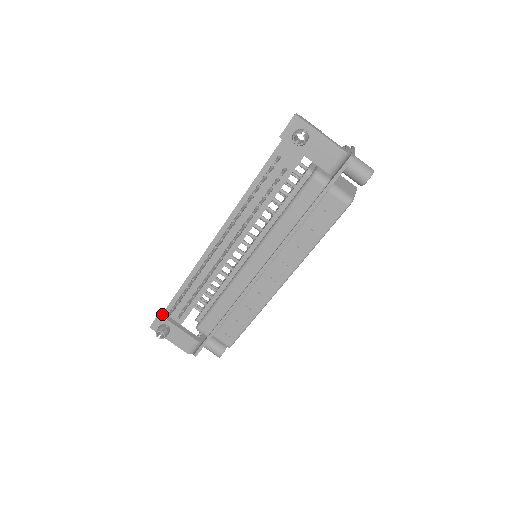
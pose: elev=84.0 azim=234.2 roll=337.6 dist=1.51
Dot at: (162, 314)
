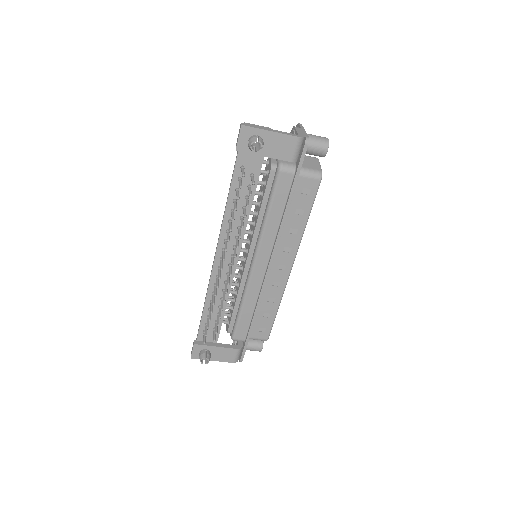
Dot at: (196, 342)
